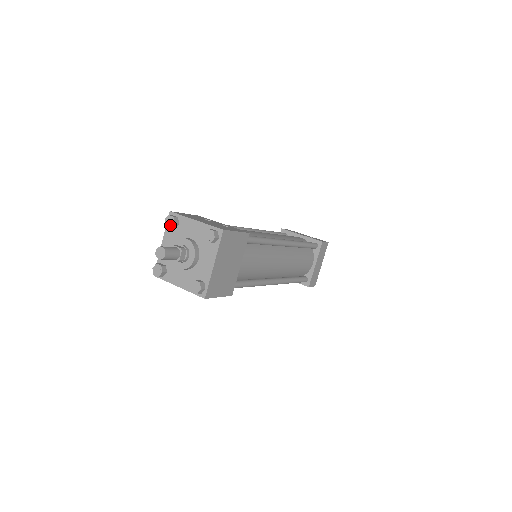
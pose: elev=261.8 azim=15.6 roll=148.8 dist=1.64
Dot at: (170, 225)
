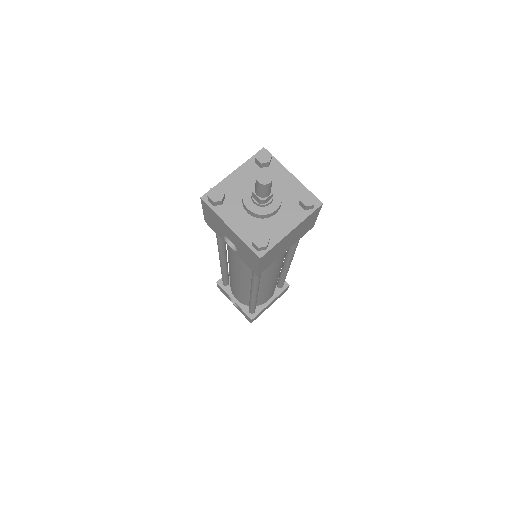
Dot at: (263, 160)
